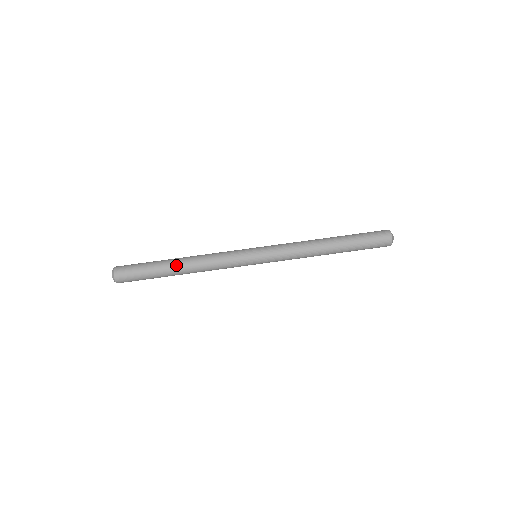
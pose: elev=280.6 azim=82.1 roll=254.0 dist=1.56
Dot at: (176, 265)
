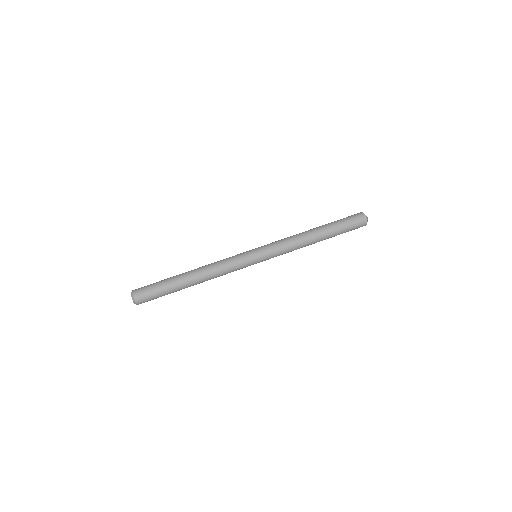
Dot at: (190, 280)
